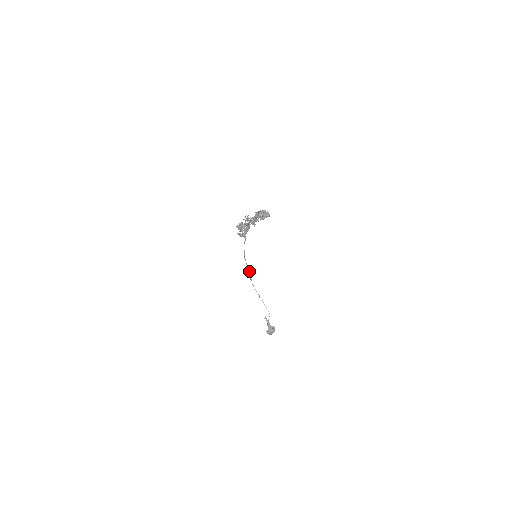
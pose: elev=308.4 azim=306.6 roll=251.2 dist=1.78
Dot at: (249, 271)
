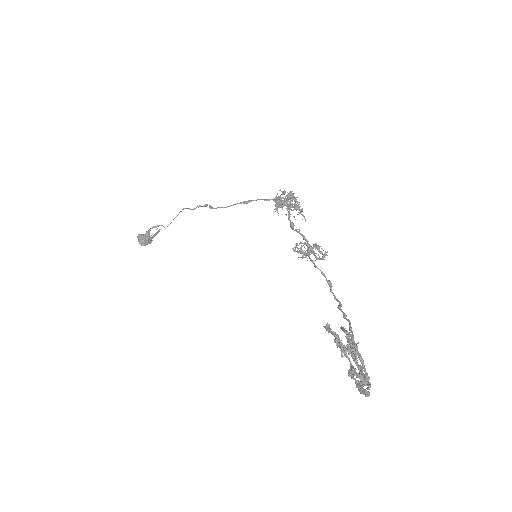
Dot at: (219, 207)
